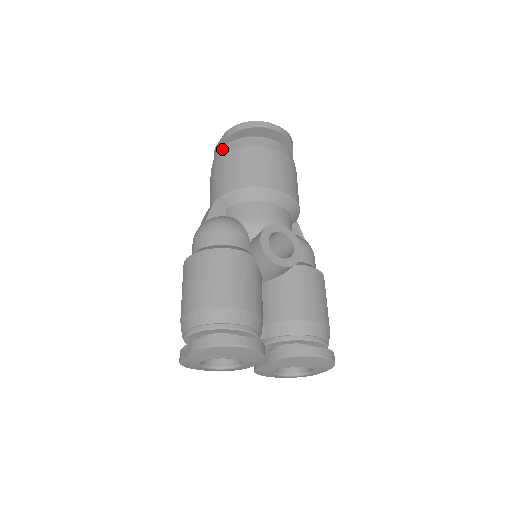
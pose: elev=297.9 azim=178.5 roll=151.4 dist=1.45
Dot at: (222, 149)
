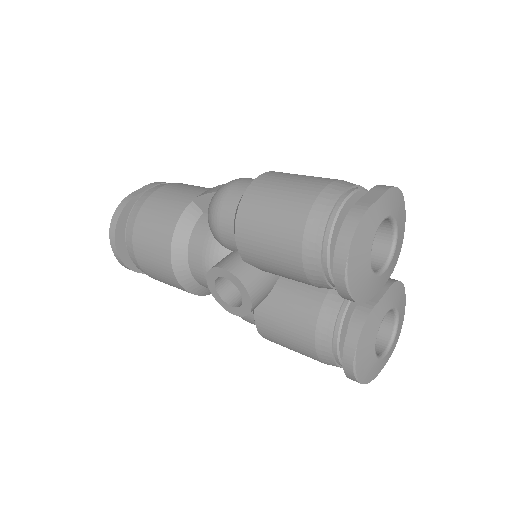
Dot at: occluded
